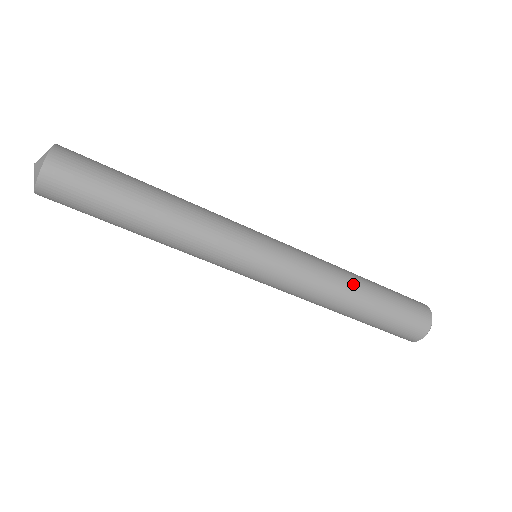
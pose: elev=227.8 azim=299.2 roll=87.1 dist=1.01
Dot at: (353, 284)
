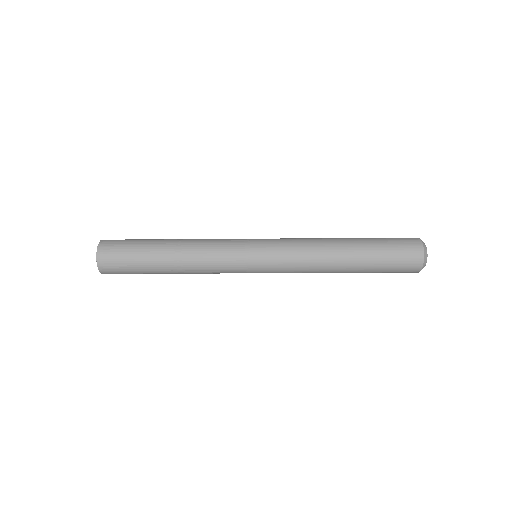
Dot at: (337, 261)
